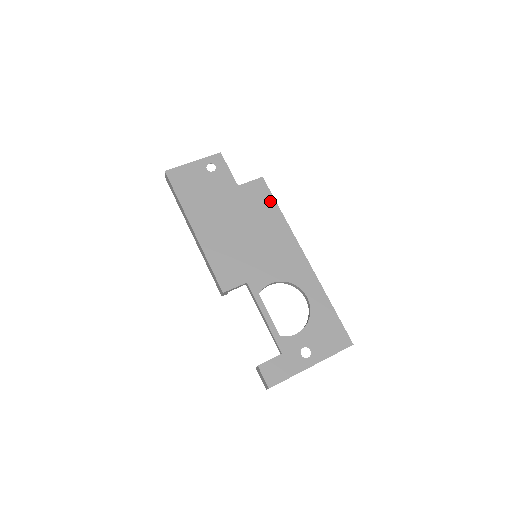
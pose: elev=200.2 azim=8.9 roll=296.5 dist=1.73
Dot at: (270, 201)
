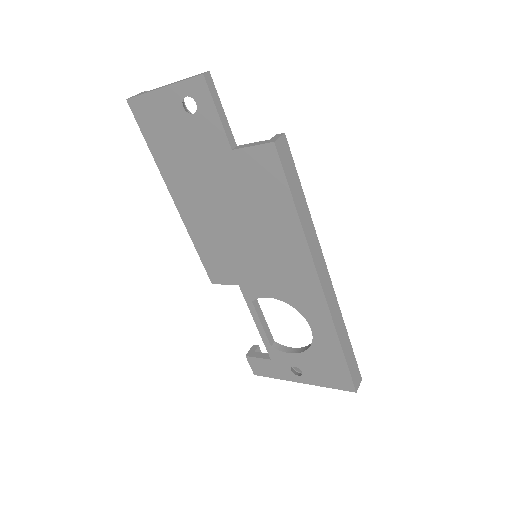
Dot at: (281, 191)
